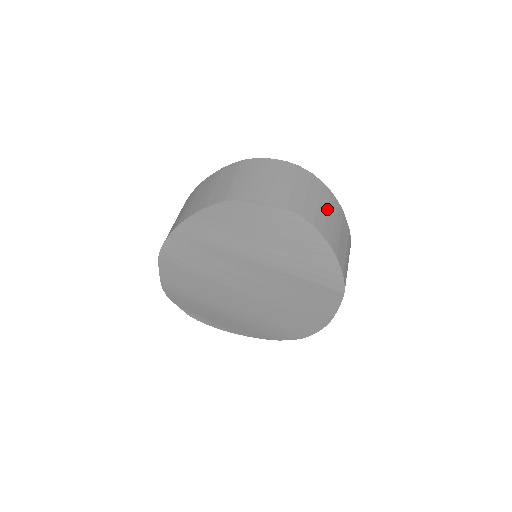
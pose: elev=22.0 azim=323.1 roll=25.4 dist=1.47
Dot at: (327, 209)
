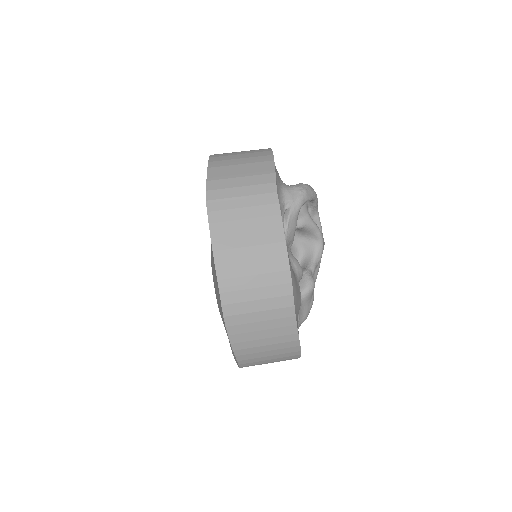
Dot at: (245, 154)
